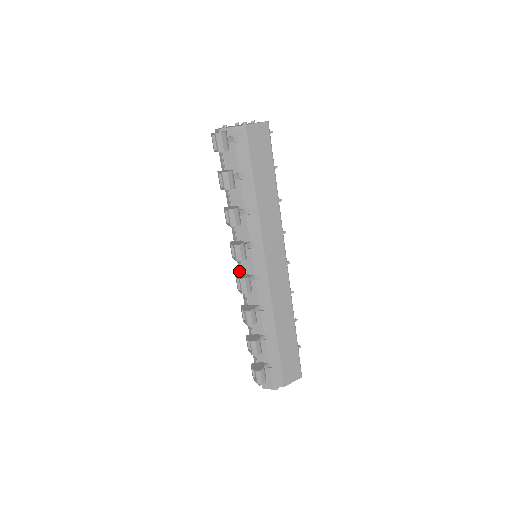
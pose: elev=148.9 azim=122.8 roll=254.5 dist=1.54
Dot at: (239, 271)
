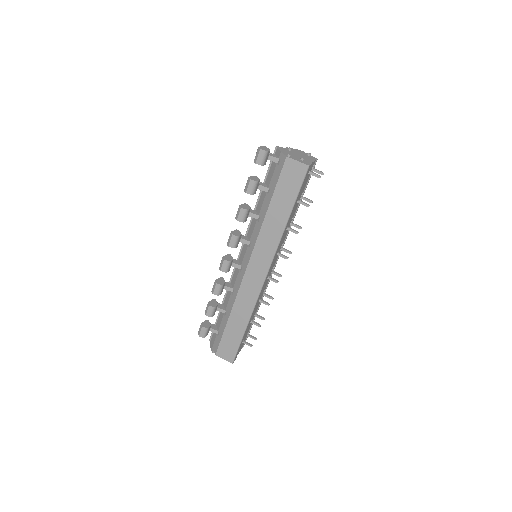
Dot at: (239, 255)
